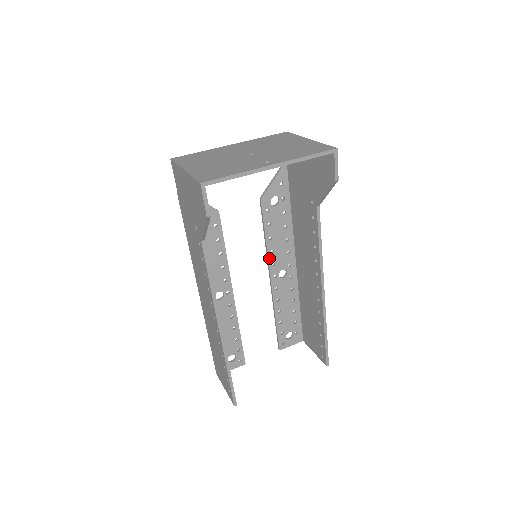
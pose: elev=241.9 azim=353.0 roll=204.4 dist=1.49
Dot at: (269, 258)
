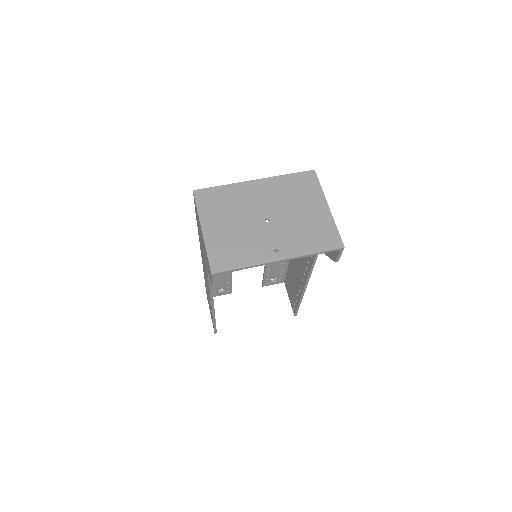
Dot at: occluded
